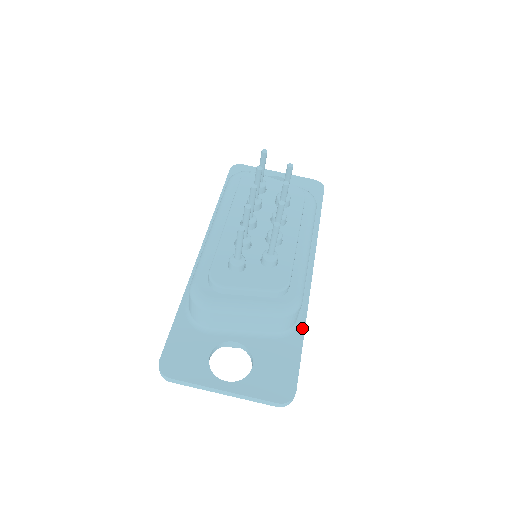
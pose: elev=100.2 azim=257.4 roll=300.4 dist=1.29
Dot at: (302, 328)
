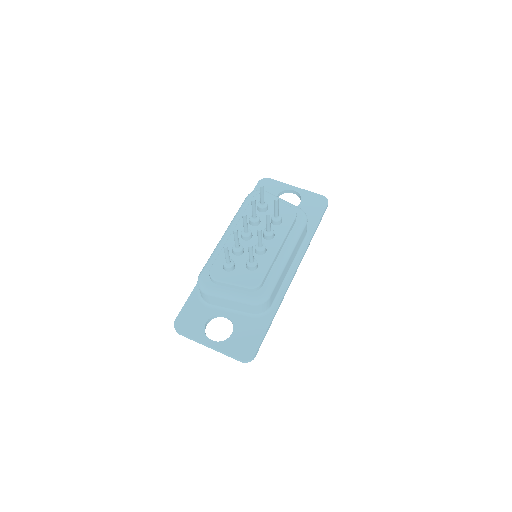
Dot at: (273, 313)
